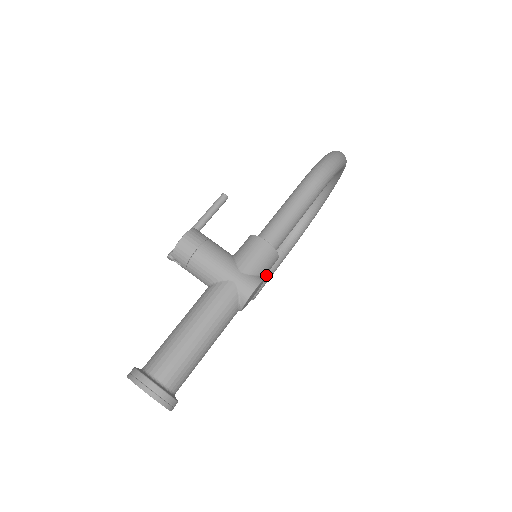
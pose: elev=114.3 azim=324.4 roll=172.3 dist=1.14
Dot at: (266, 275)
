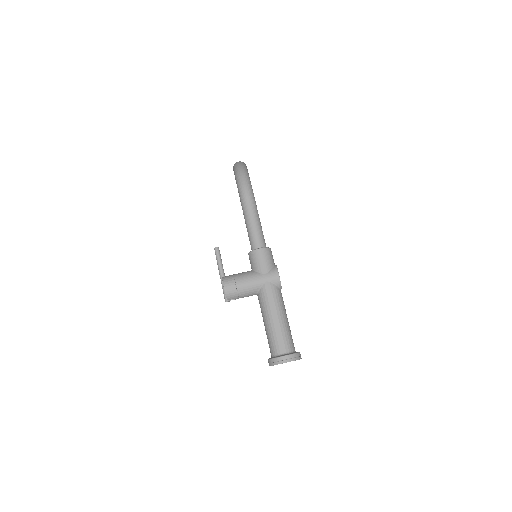
Dot at: occluded
